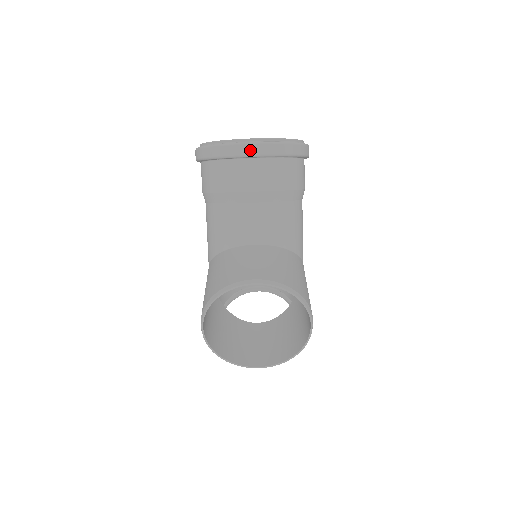
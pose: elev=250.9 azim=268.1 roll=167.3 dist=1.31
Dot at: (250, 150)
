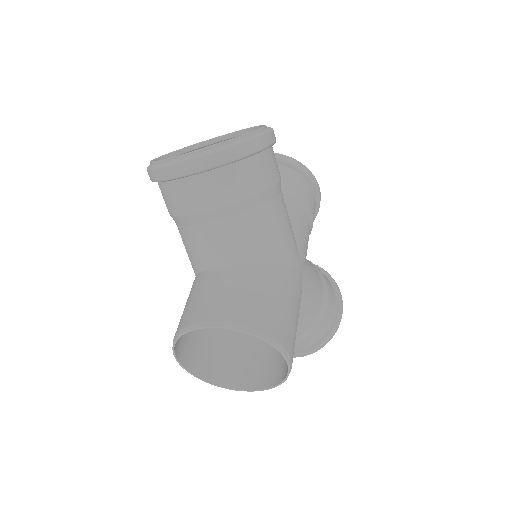
Dot at: (181, 170)
